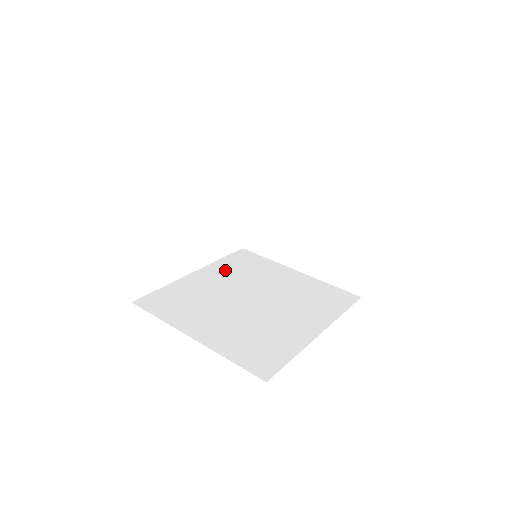
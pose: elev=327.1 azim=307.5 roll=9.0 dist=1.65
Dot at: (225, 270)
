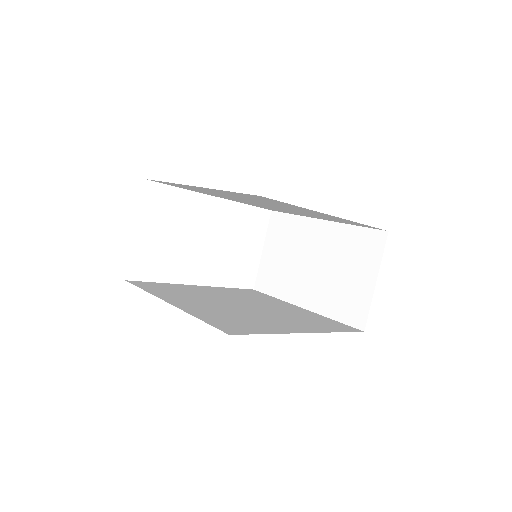
Dot at: (228, 291)
